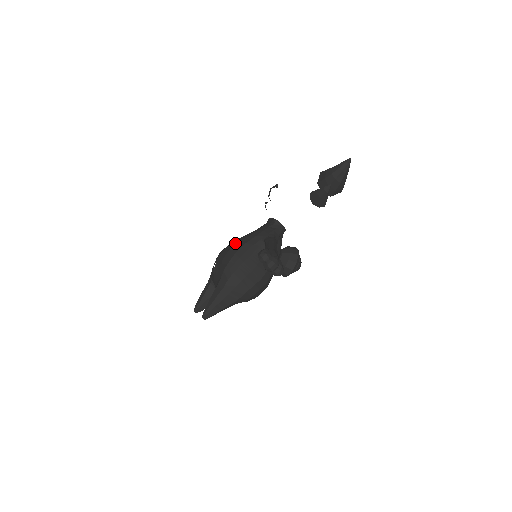
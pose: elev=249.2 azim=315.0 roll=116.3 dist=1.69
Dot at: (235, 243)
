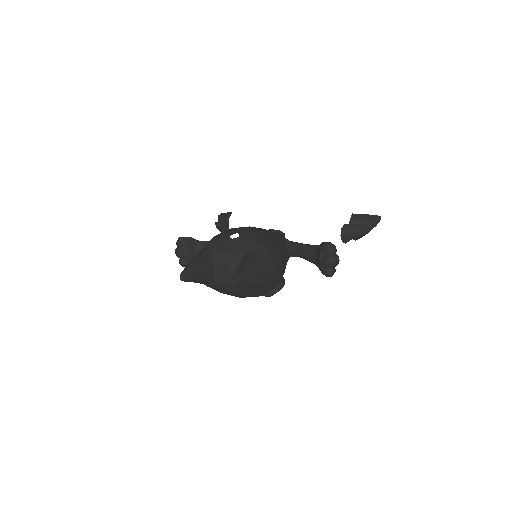
Dot at: occluded
